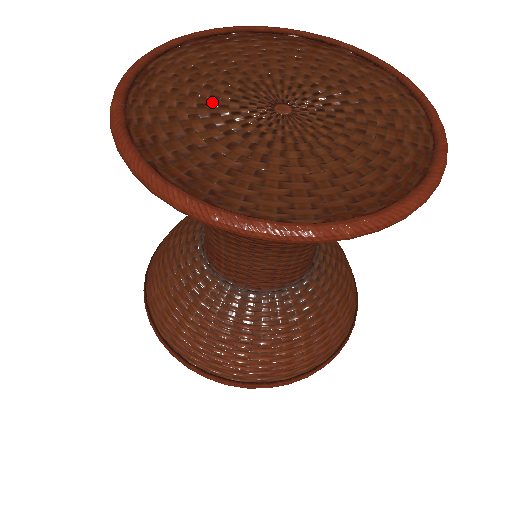
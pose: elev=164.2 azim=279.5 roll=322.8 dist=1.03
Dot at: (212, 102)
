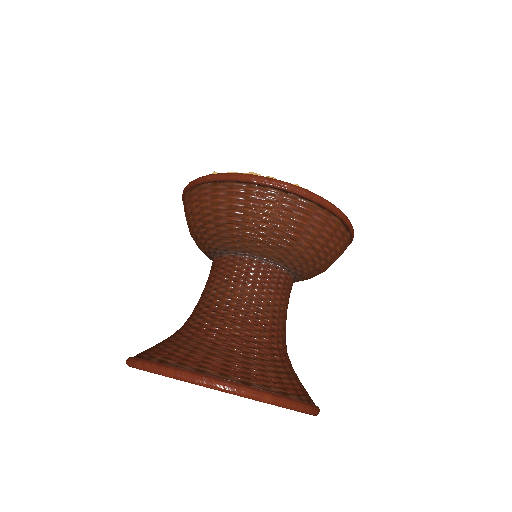
Dot at: occluded
